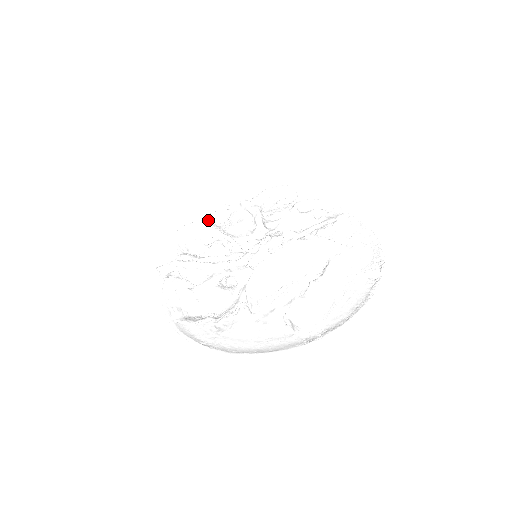
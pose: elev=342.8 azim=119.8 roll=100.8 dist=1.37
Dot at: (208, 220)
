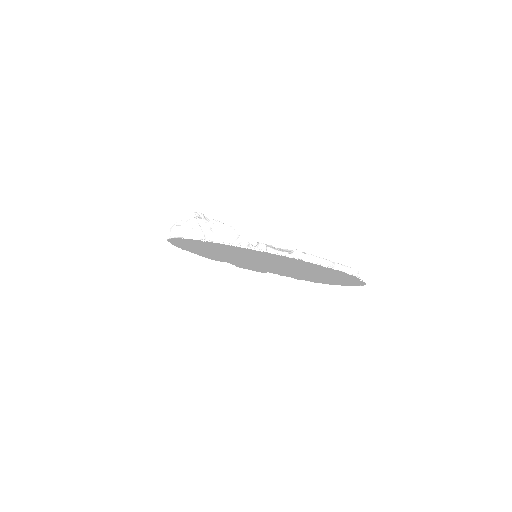
Dot at: occluded
